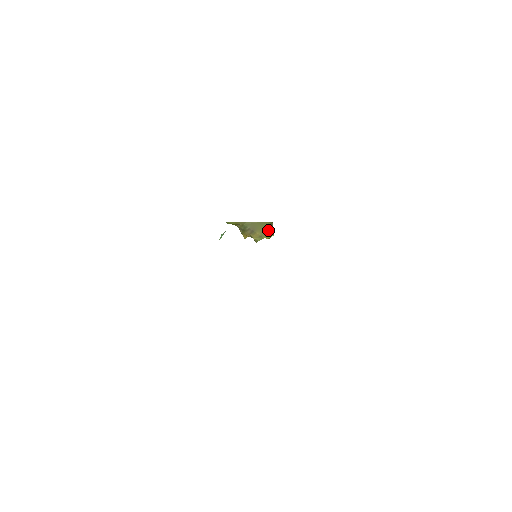
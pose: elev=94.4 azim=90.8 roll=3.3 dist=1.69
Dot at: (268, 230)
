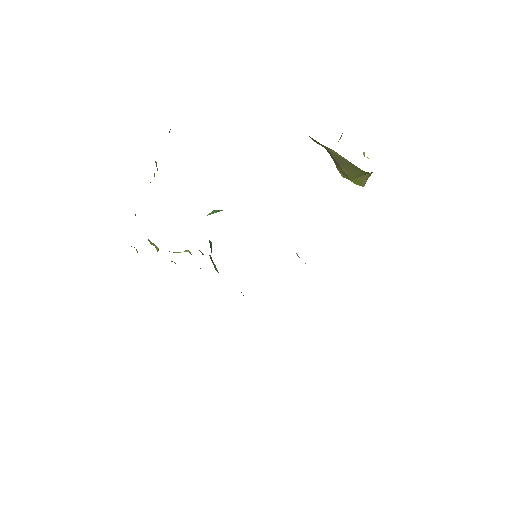
Dot at: (360, 176)
